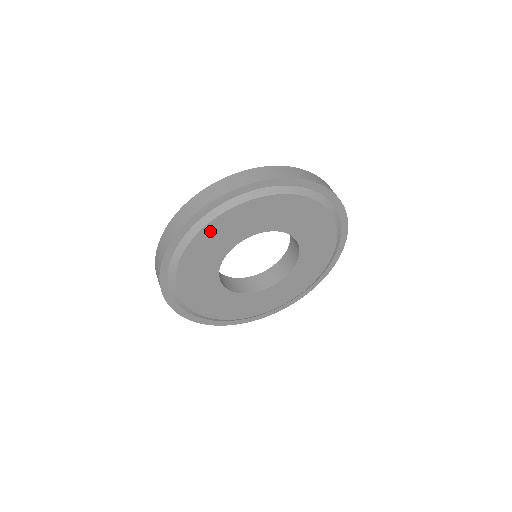
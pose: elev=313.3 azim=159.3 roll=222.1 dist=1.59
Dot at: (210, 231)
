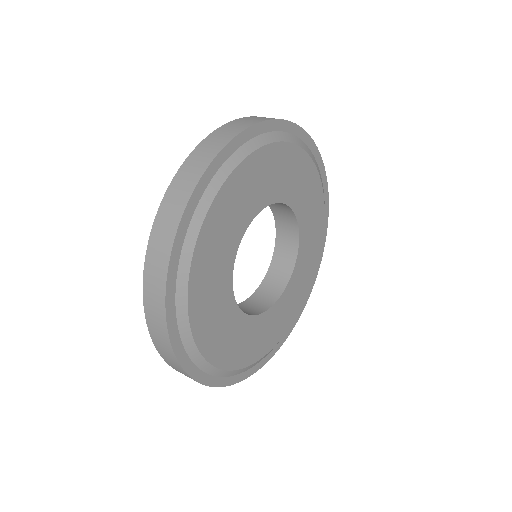
Dot at: (291, 155)
